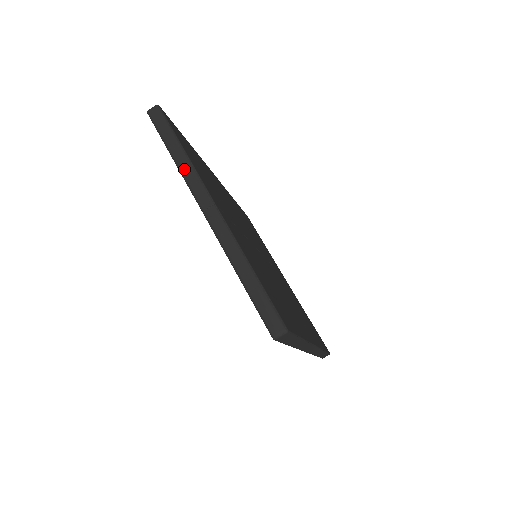
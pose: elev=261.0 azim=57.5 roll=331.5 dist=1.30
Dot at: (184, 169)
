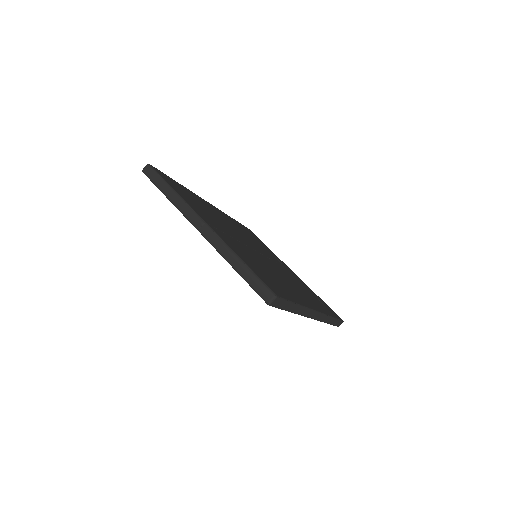
Dot at: (178, 204)
